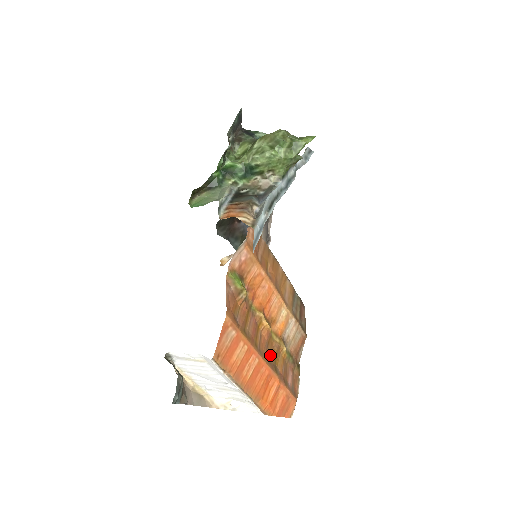
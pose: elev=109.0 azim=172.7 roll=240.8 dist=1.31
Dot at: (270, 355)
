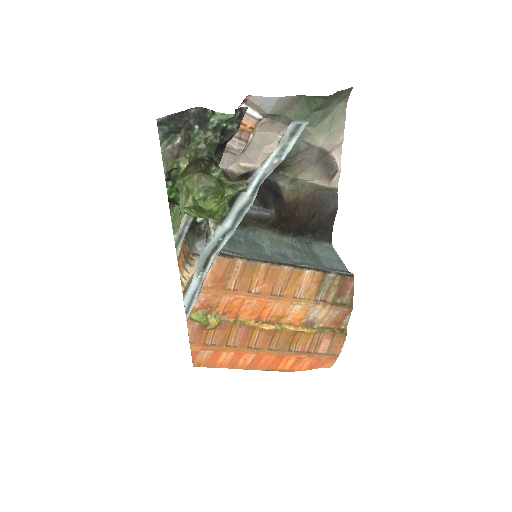
Dot at: (279, 343)
